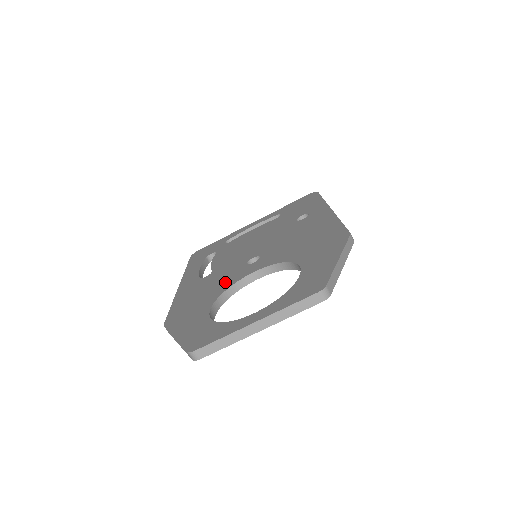
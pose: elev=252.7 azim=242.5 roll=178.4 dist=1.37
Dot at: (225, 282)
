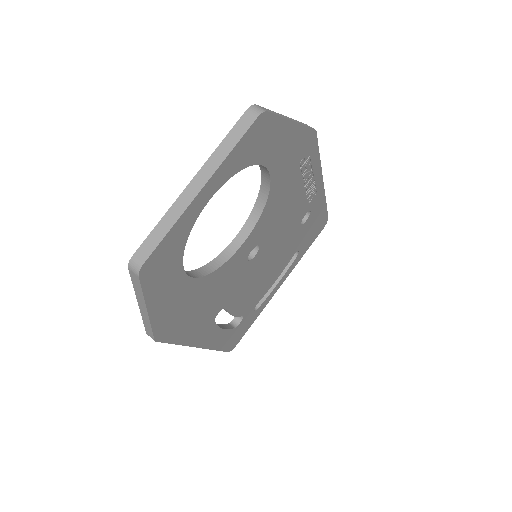
Dot at: occluded
